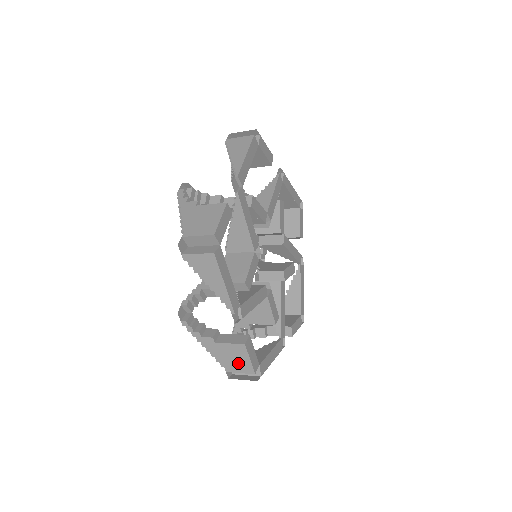
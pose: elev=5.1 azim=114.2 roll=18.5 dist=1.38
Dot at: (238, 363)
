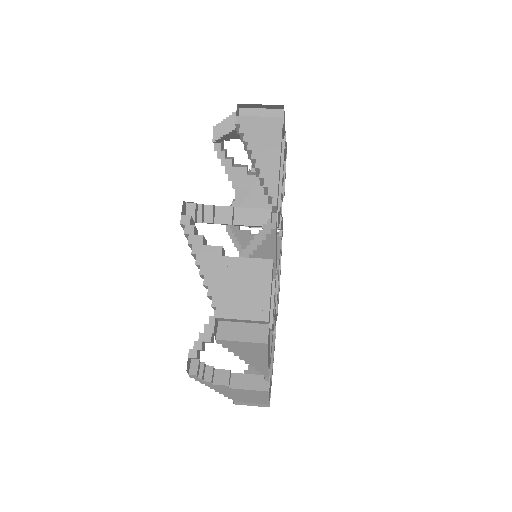
Dot at: (252, 399)
